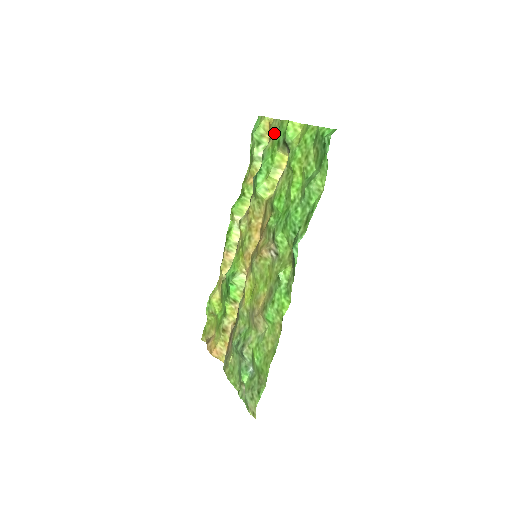
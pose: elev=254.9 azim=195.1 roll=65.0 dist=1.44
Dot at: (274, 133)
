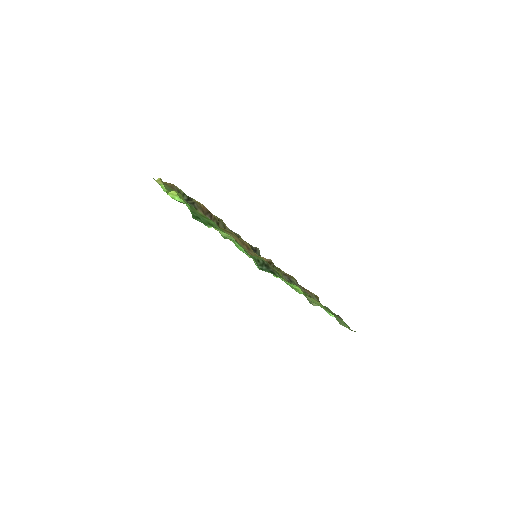
Dot at: (172, 189)
